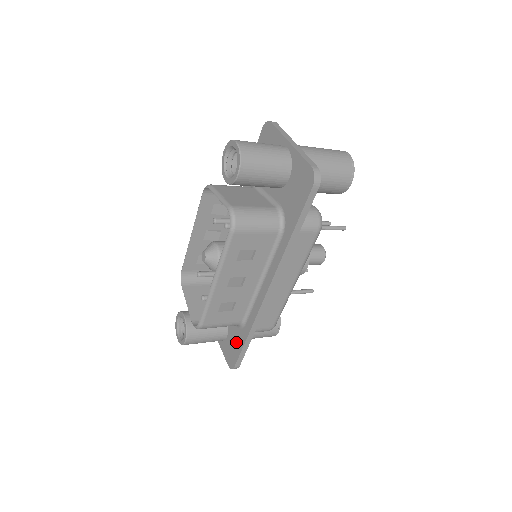
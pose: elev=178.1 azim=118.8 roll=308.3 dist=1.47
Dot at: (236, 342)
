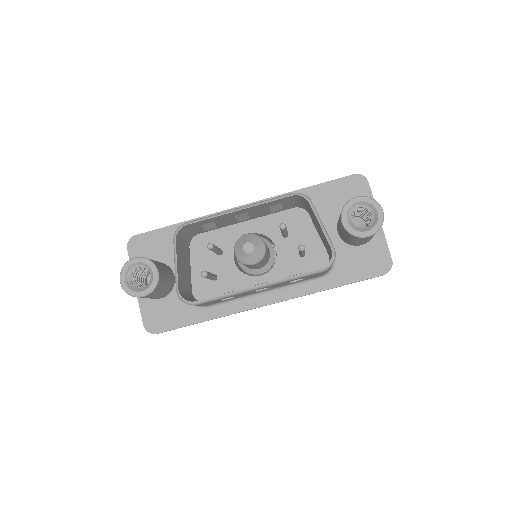
Dot at: (178, 314)
